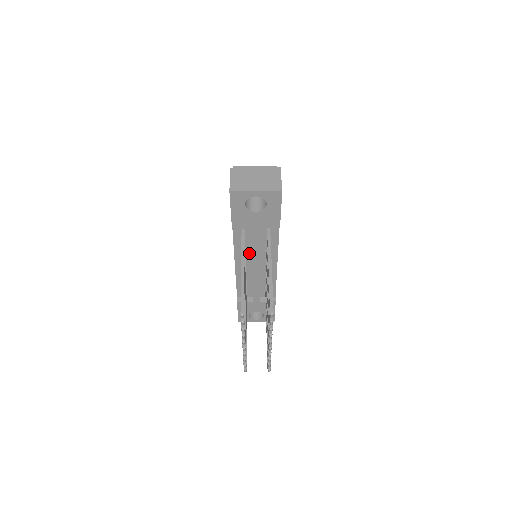
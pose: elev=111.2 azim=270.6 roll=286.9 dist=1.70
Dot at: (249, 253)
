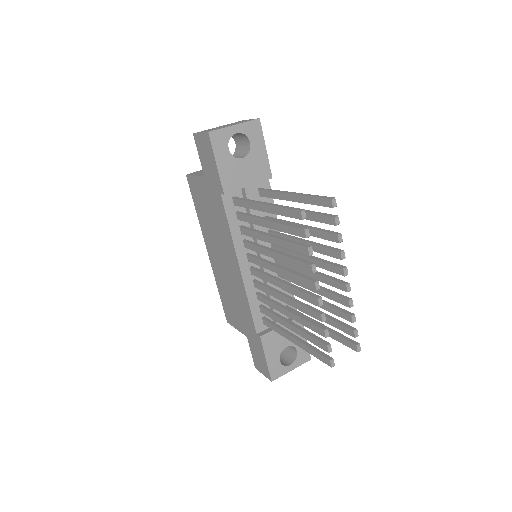
Dot at: occluded
